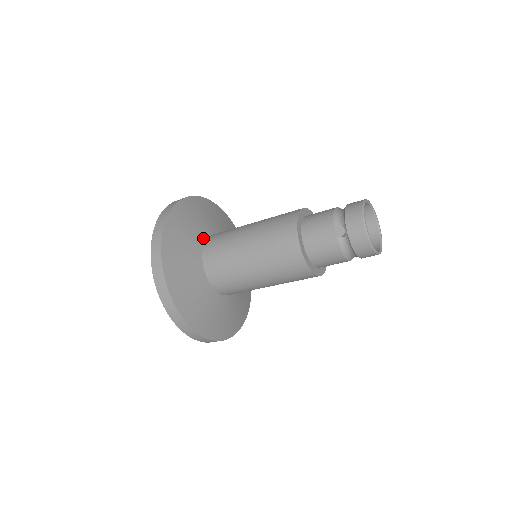
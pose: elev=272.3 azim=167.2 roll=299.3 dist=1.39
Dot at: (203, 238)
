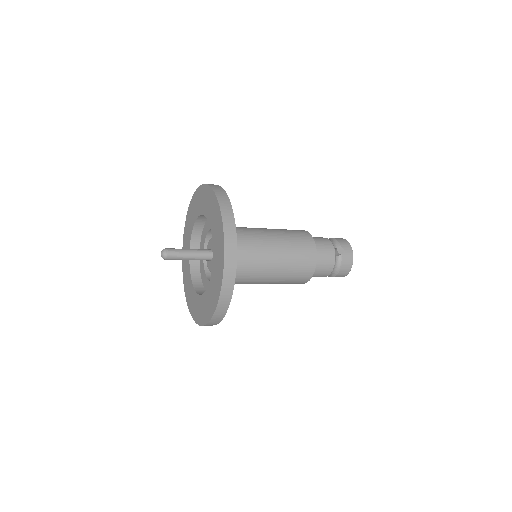
Dot at: occluded
